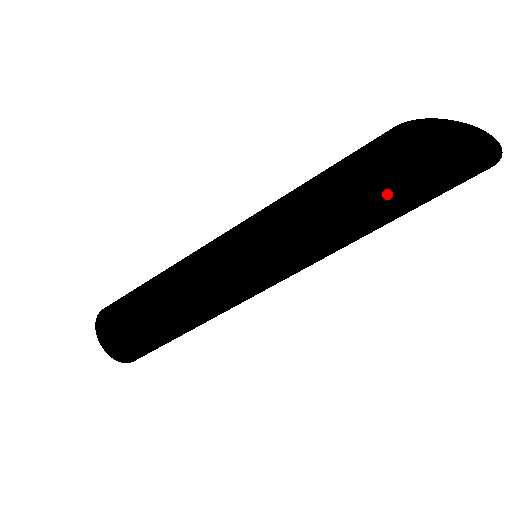
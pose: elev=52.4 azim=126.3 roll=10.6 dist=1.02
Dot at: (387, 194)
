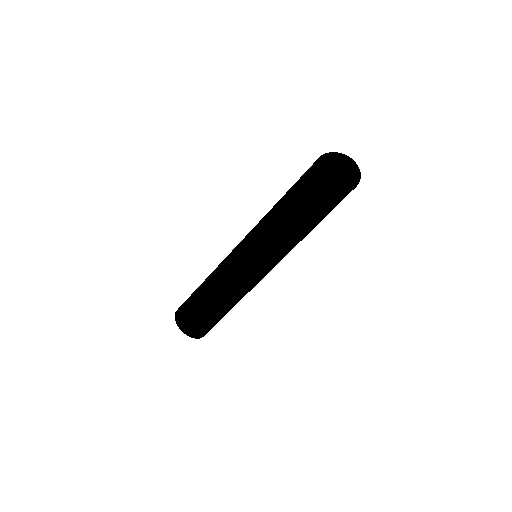
Dot at: (303, 197)
